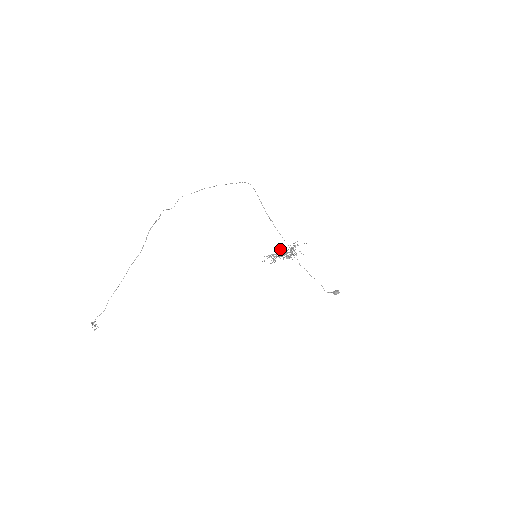
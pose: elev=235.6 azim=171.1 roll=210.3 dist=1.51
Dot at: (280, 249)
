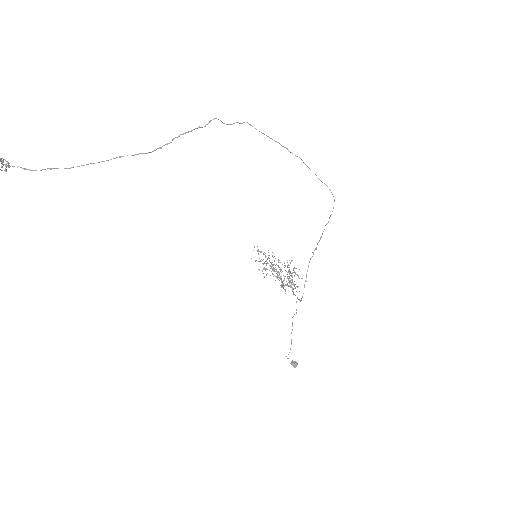
Dot at: (279, 262)
